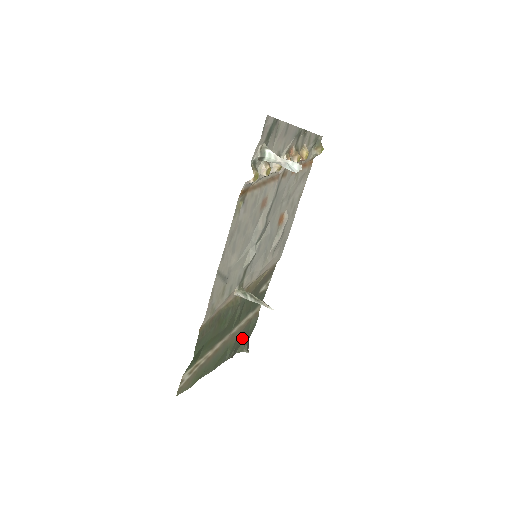
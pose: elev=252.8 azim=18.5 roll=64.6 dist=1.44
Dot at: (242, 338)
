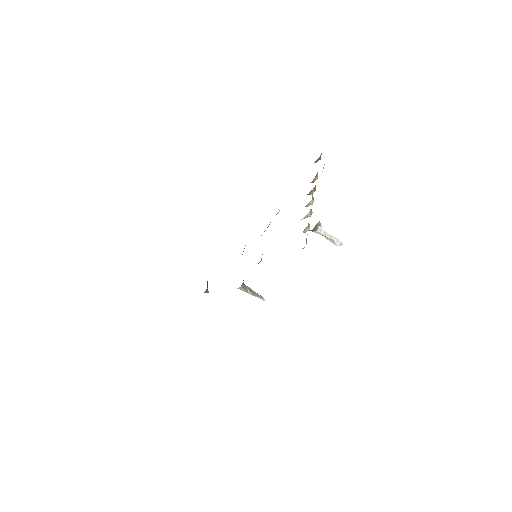
Dot at: occluded
